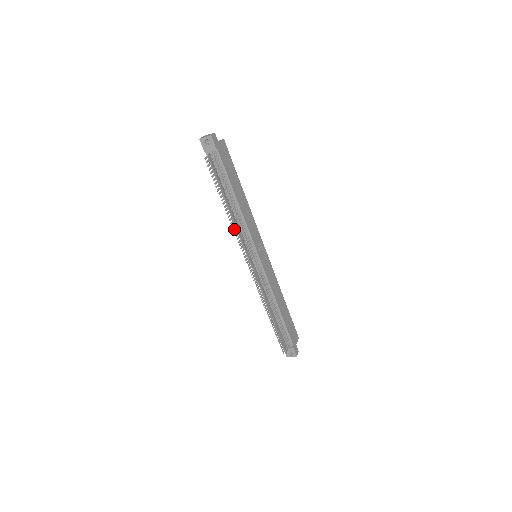
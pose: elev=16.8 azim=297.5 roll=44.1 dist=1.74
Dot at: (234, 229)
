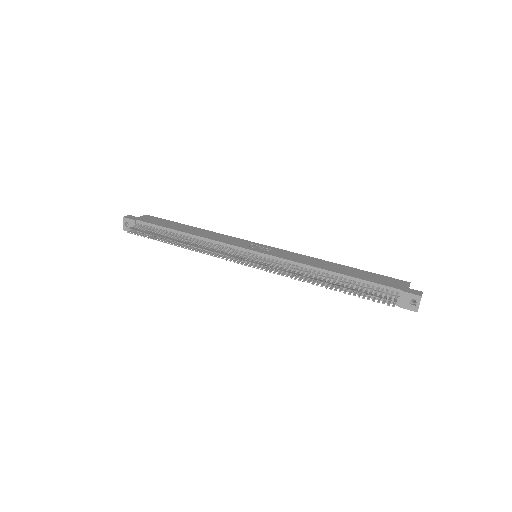
Dot at: (200, 252)
